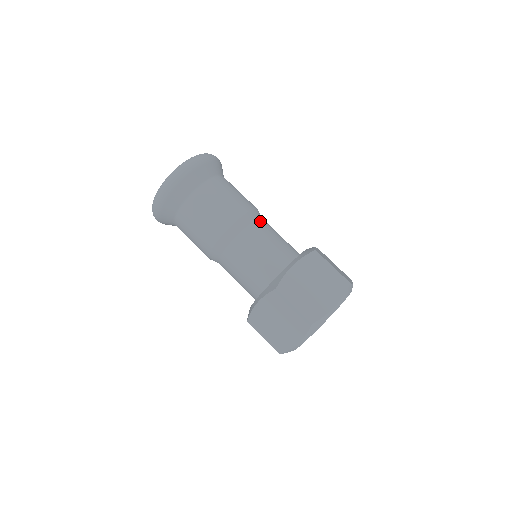
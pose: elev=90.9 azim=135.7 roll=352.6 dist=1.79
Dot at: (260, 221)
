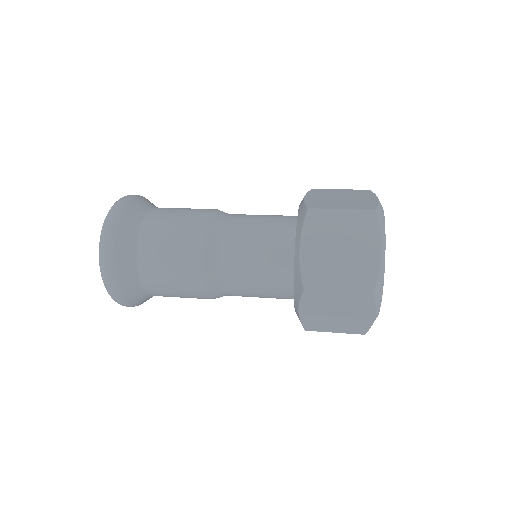
Dot at: occluded
